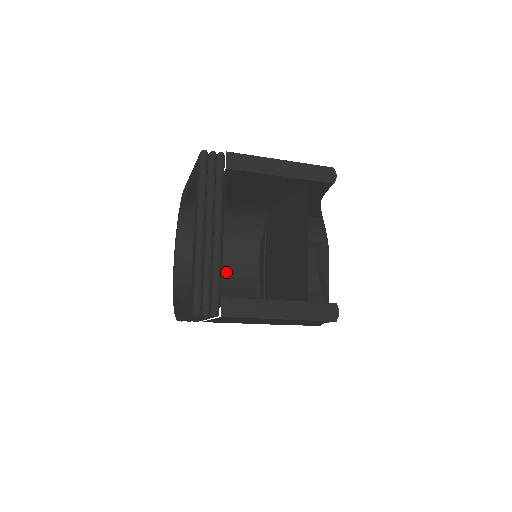
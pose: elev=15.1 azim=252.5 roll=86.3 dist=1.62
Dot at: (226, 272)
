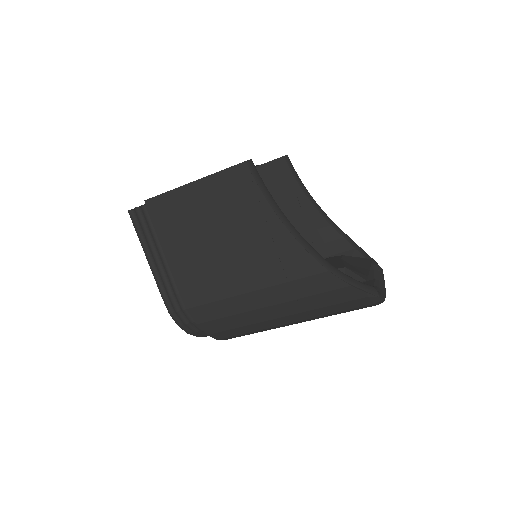
Dot at: occluded
